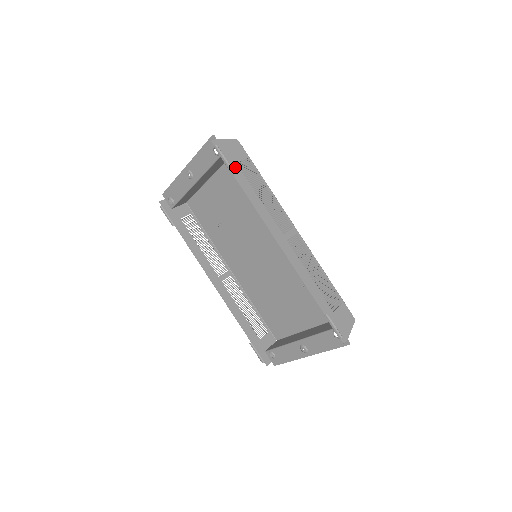
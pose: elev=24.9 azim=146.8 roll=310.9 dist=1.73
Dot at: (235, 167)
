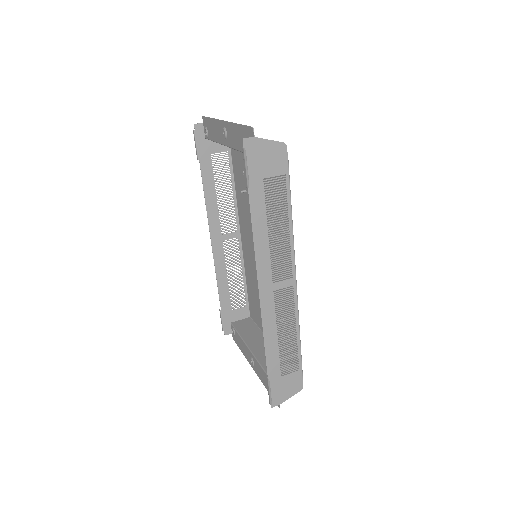
Dot at: (258, 184)
